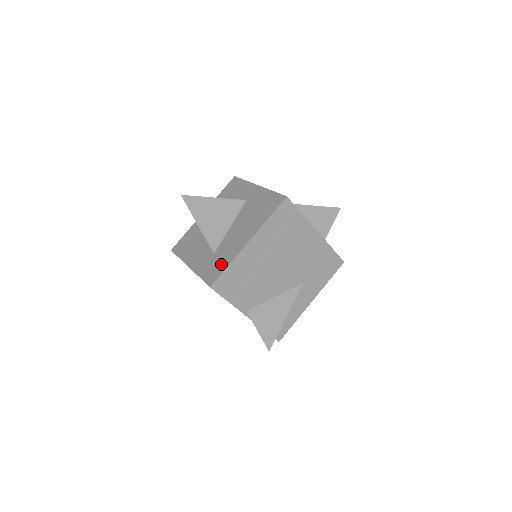
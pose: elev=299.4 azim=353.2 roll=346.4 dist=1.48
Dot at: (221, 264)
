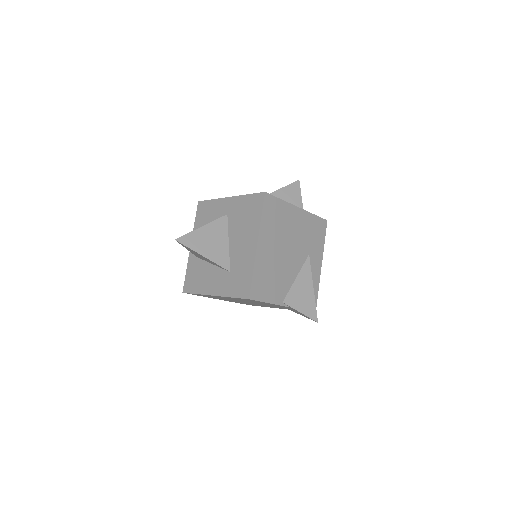
Dot at: (245, 276)
